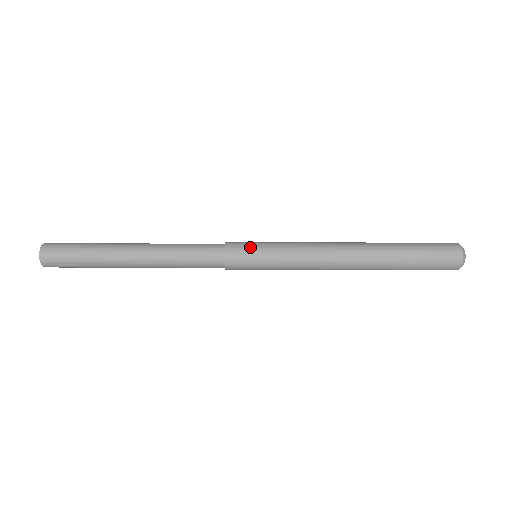
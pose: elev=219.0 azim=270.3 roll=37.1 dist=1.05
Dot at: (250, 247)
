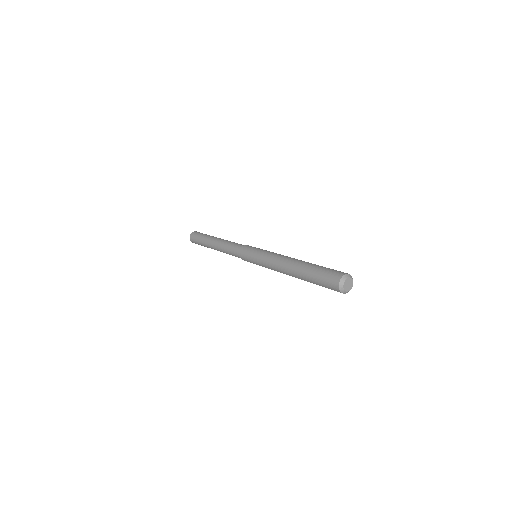
Dot at: occluded
